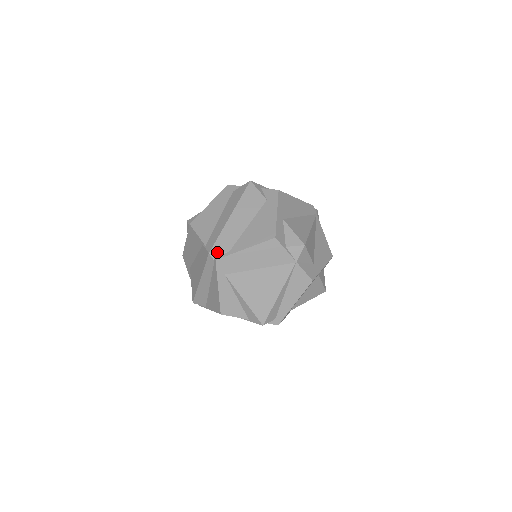
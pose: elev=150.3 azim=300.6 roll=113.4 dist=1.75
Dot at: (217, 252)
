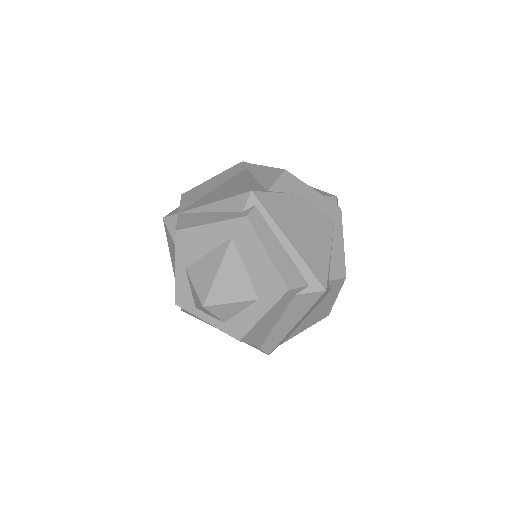
Dot at: occluded
